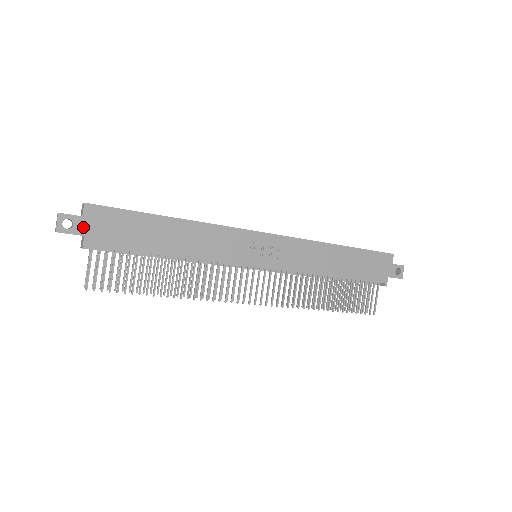
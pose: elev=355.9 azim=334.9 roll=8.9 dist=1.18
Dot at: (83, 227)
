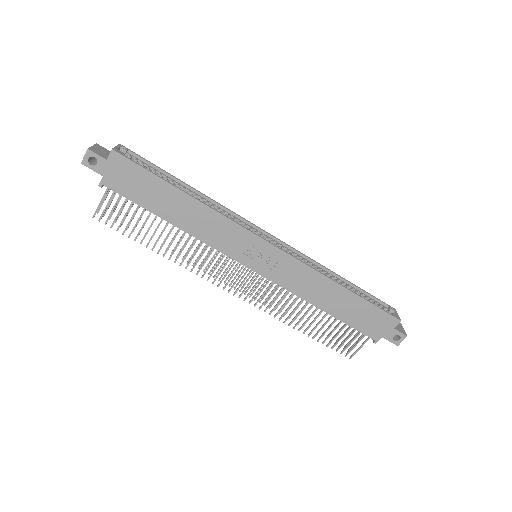
Dot at: (104, 169)
